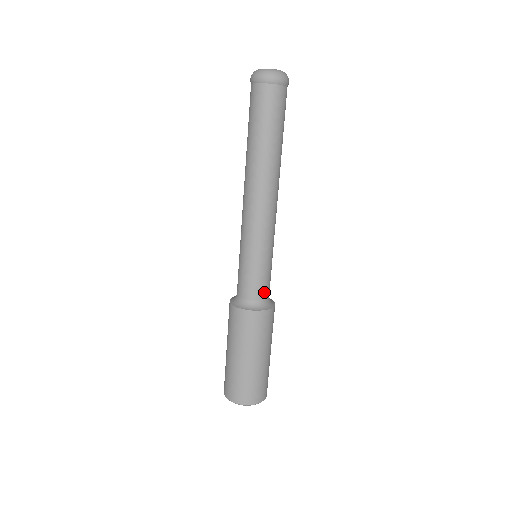
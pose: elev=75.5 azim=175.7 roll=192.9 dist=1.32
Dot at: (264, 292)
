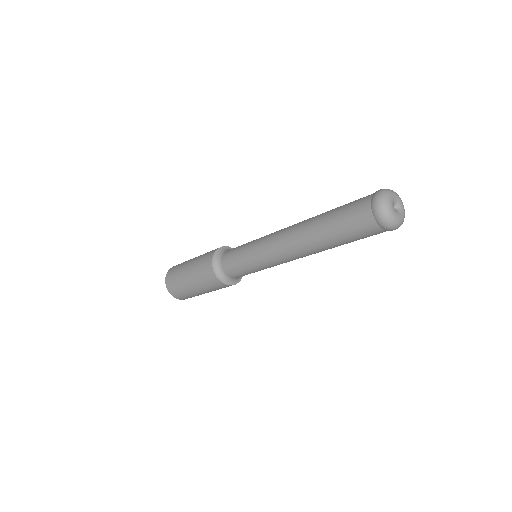
Dot at: occluded
